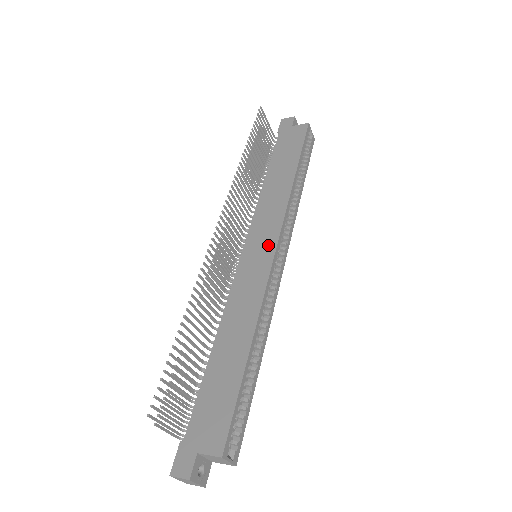
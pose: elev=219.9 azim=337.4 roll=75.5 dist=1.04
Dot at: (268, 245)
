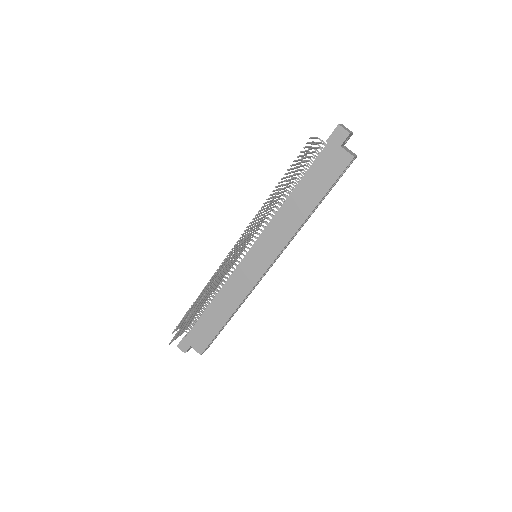
Dot at: (264, 262)
